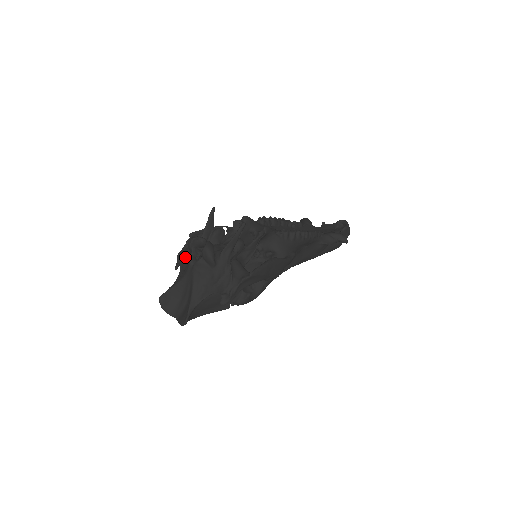
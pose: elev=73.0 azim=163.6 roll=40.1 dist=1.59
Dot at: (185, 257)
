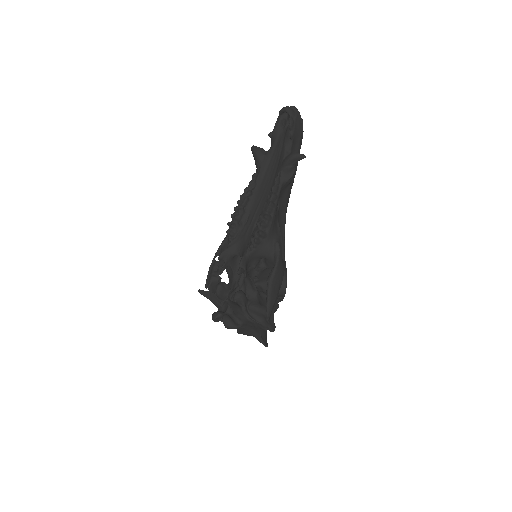
Dot at: occluded
